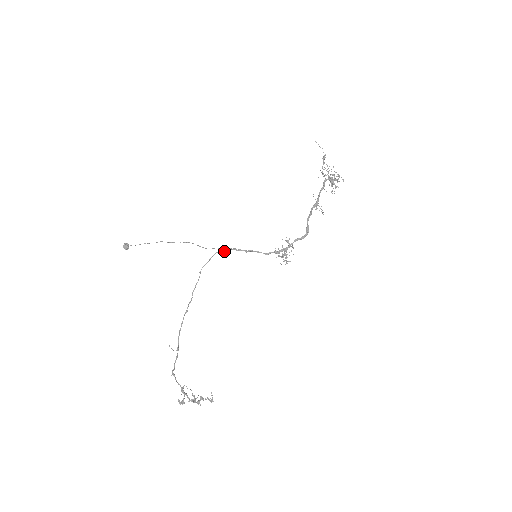
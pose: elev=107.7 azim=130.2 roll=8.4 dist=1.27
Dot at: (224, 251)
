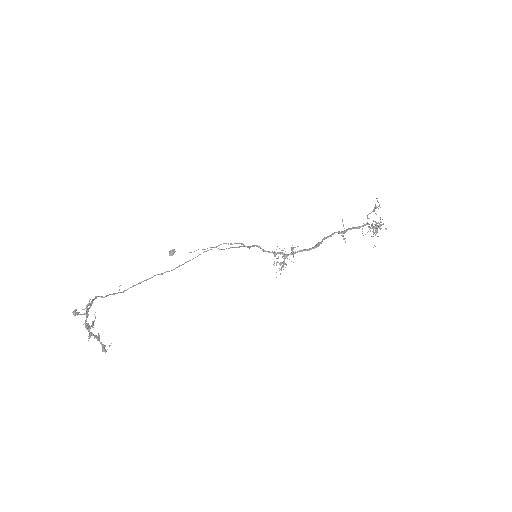
Dot at: (232, 244)
